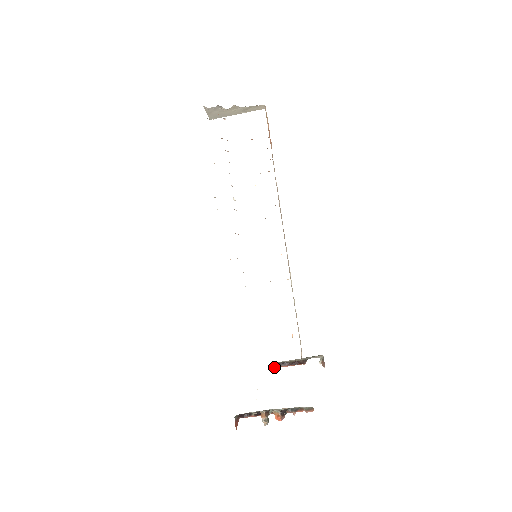
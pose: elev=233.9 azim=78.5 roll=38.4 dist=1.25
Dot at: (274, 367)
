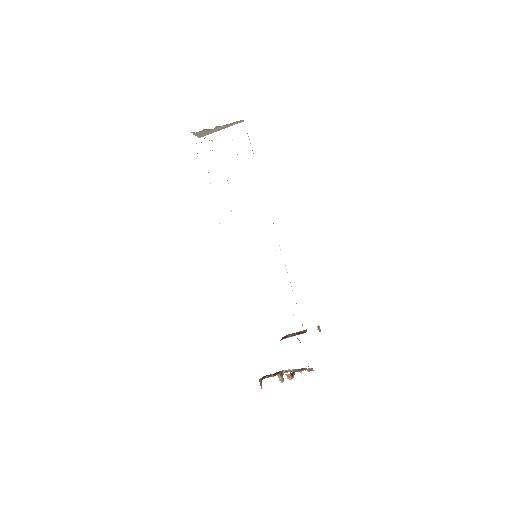
Dot at: occluded
